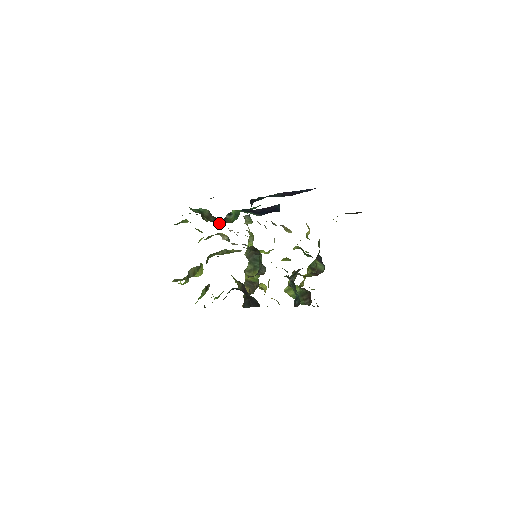
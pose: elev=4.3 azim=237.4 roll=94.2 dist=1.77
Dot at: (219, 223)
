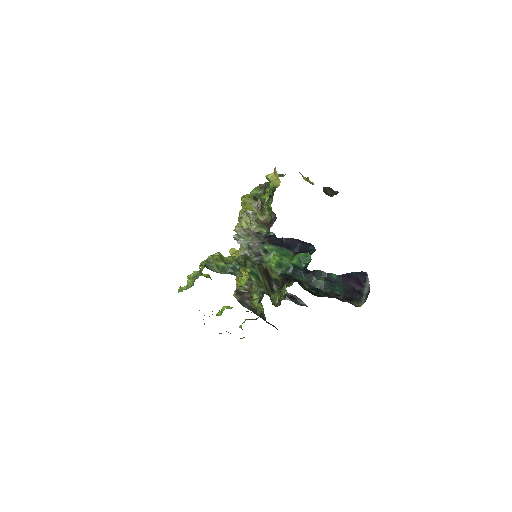
Dot at: (239, 240)
